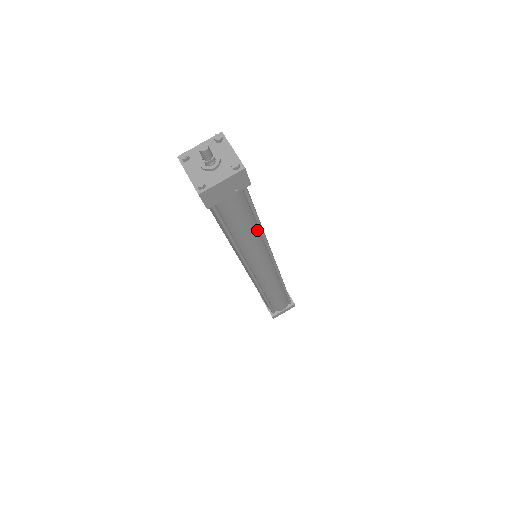
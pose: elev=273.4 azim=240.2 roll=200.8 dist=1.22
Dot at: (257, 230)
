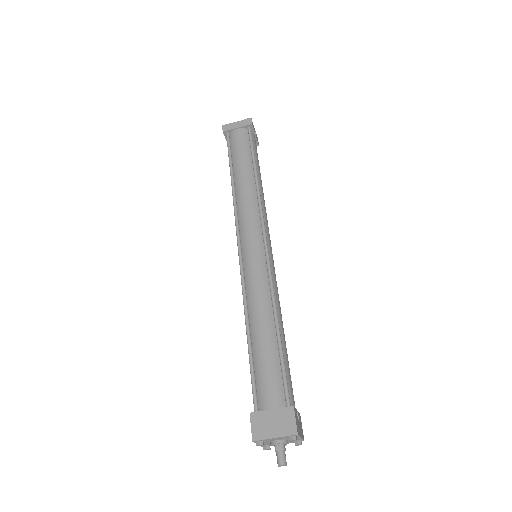
Dot at: occluded
